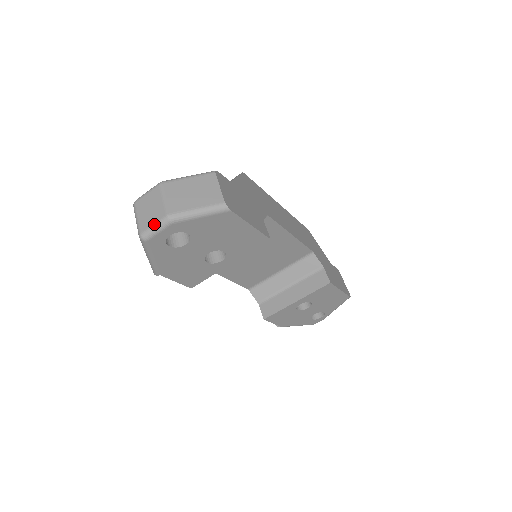
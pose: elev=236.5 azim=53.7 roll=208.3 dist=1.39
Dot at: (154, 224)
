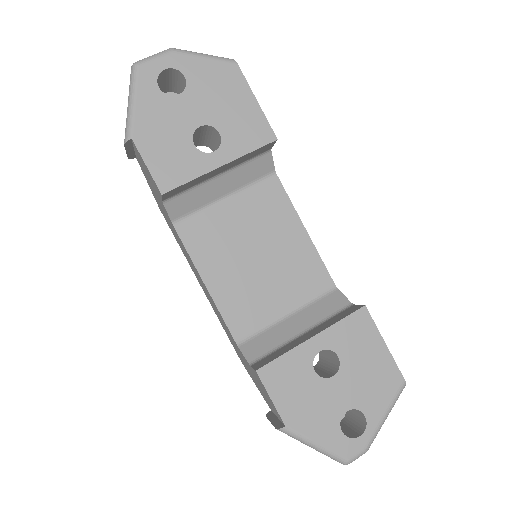
Dot at: (153, 55)
